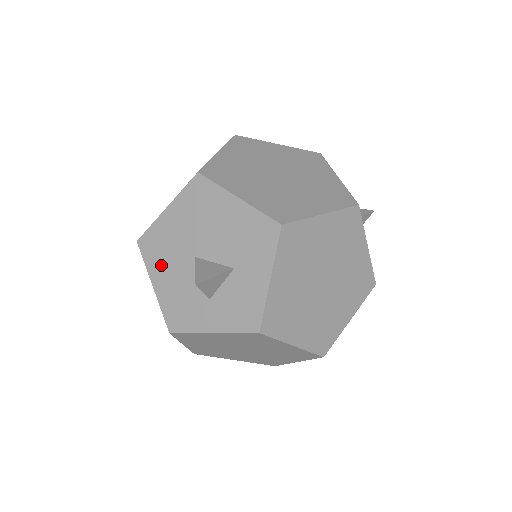
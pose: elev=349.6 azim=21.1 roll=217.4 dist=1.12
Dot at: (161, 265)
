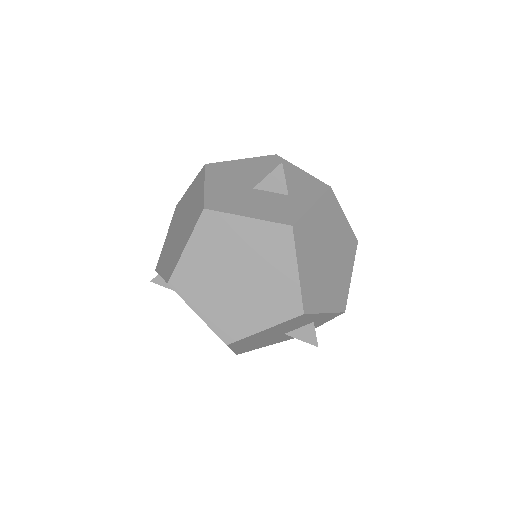
Dot at: (238, 205)
